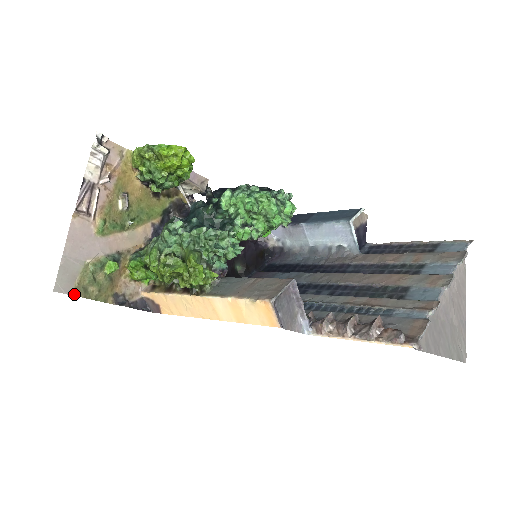
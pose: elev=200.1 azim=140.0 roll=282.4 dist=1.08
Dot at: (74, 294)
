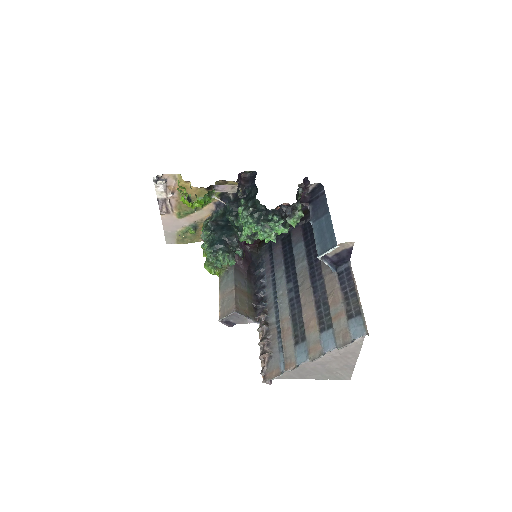
Dot at: (177, 243)
